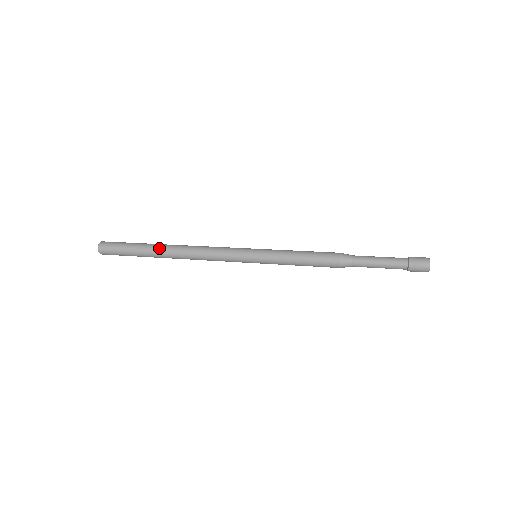
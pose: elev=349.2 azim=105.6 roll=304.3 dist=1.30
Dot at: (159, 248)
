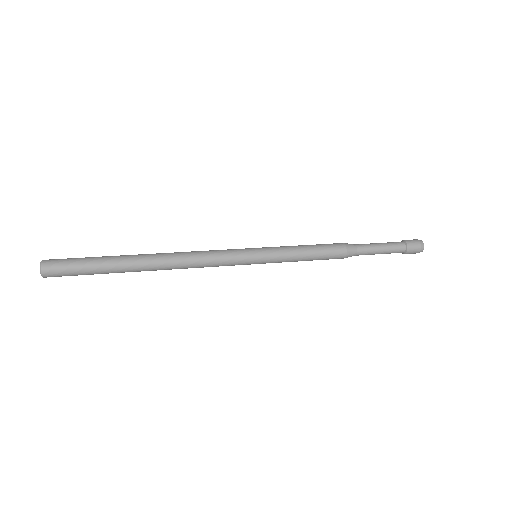
Dot at: (135, 263)
